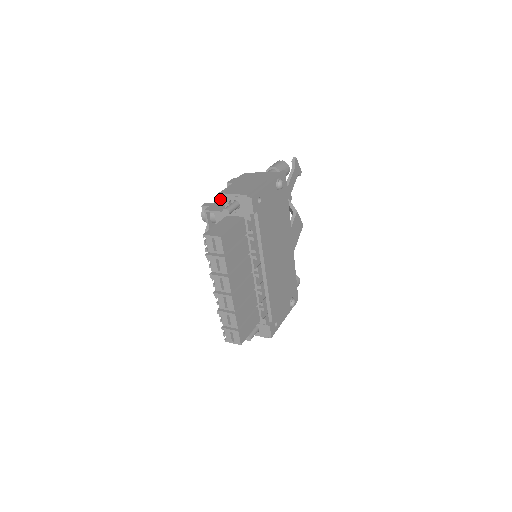
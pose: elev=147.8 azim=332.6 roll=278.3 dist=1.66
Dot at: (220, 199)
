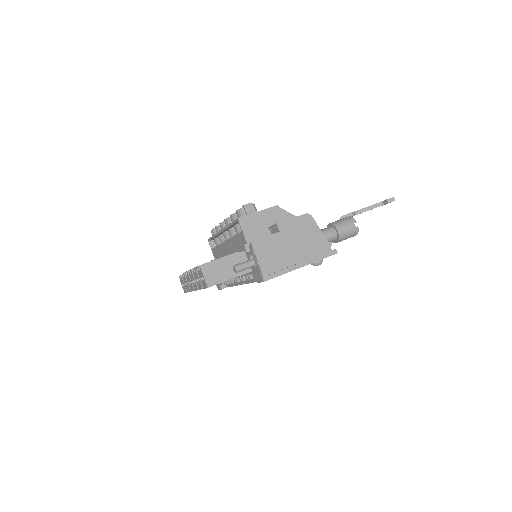
Dot at: (267, 211)
